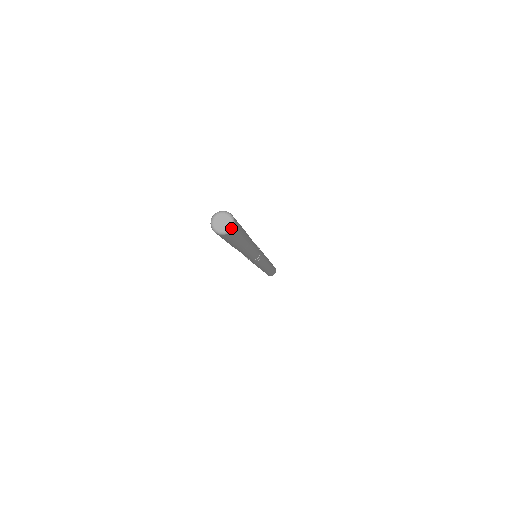
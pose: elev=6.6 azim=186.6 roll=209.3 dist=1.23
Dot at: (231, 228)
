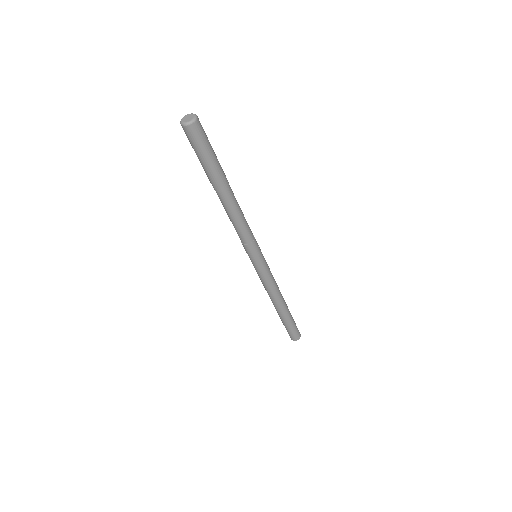
Dot at: (196, 116)
